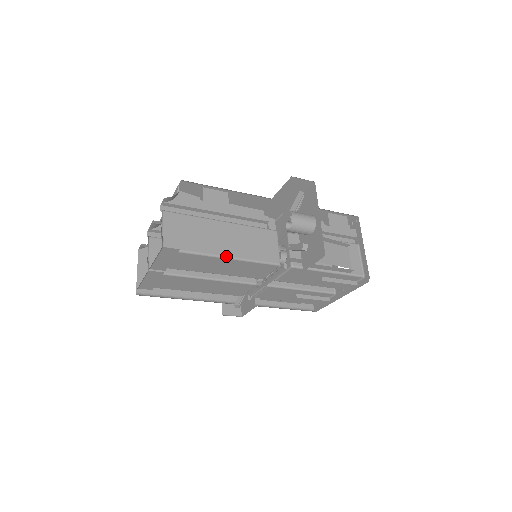
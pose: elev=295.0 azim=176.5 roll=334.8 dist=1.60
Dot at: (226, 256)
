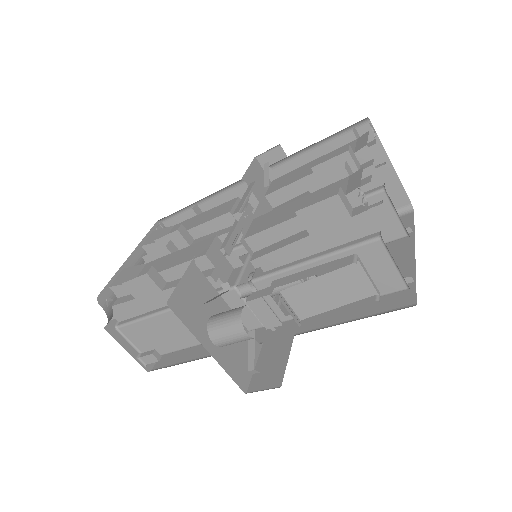
Dot at: occluded
